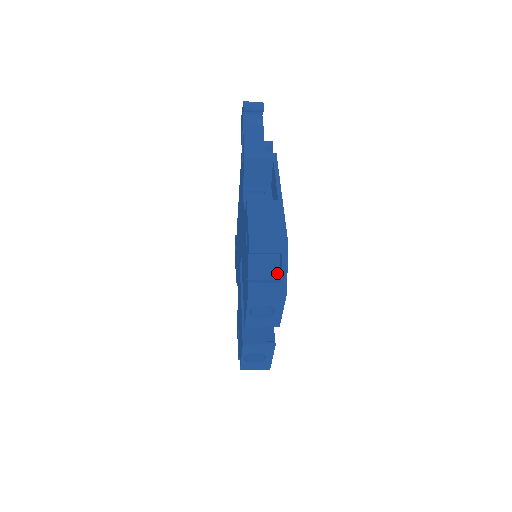
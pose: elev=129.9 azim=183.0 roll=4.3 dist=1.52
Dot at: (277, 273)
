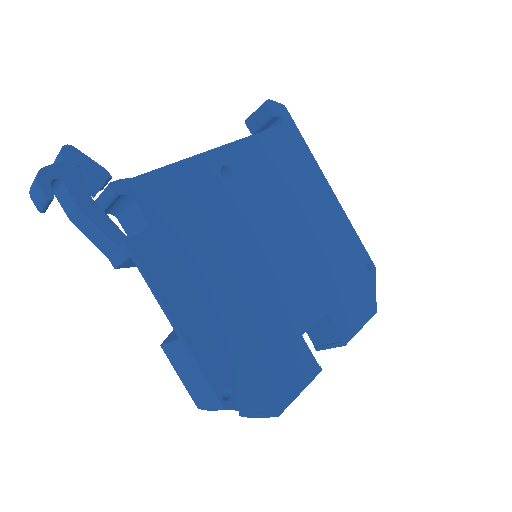
Dot at: occluded
